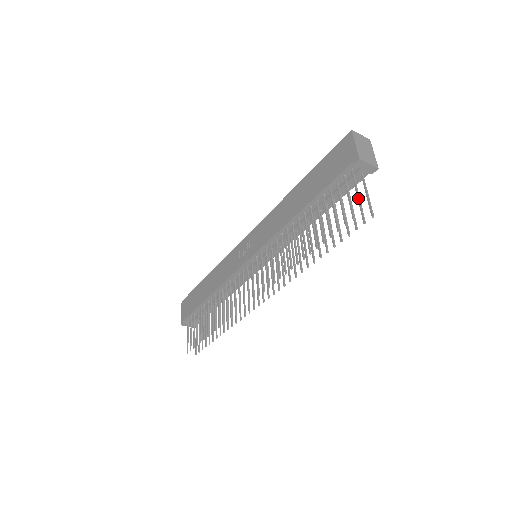
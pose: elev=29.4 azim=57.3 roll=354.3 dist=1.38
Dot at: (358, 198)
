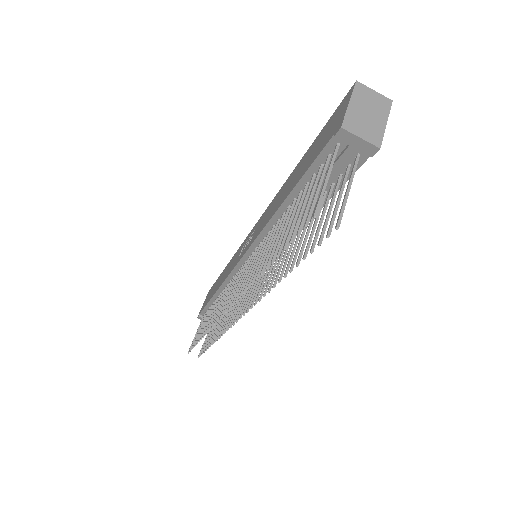
Dot at: (320, 192)
